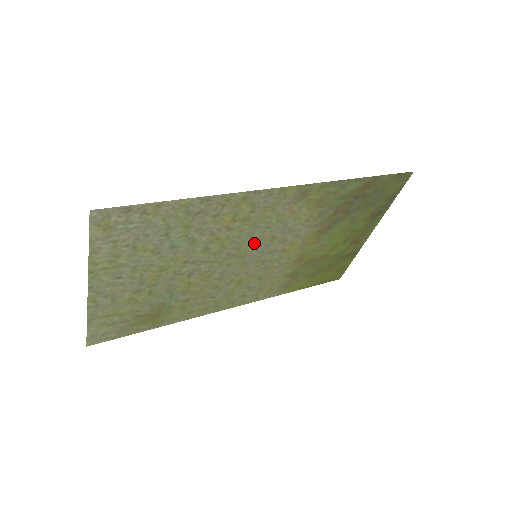
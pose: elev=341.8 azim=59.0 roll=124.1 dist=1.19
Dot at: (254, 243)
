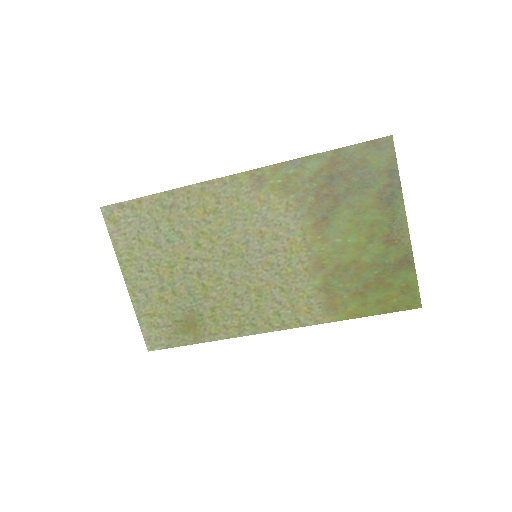
Dot at: (244, 239)
